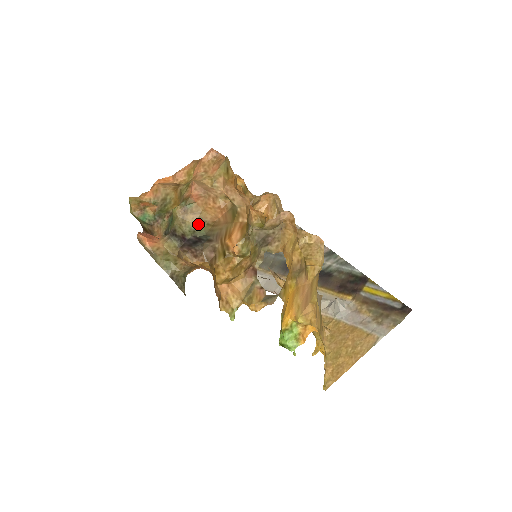
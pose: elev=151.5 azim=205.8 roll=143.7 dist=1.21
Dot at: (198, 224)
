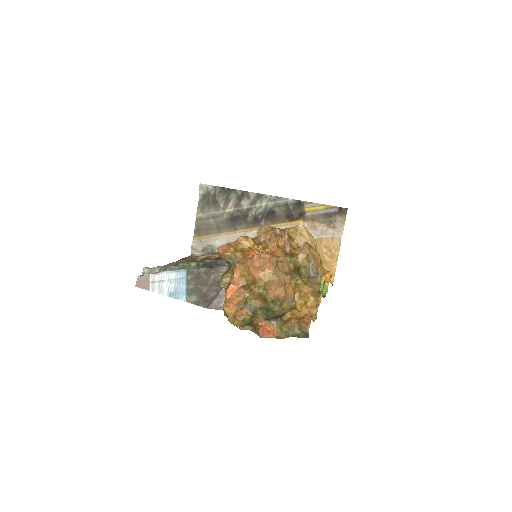
Dot at: (291, 304)
